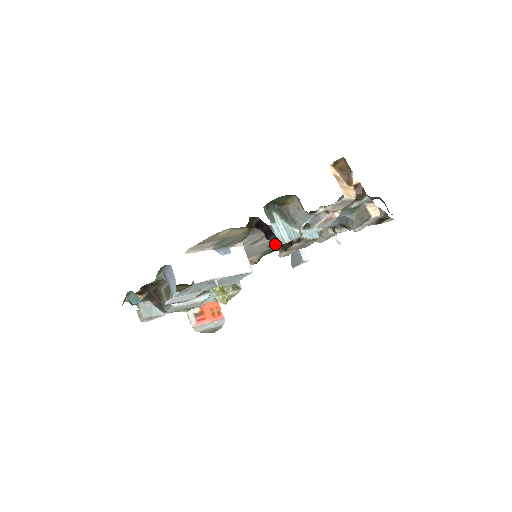
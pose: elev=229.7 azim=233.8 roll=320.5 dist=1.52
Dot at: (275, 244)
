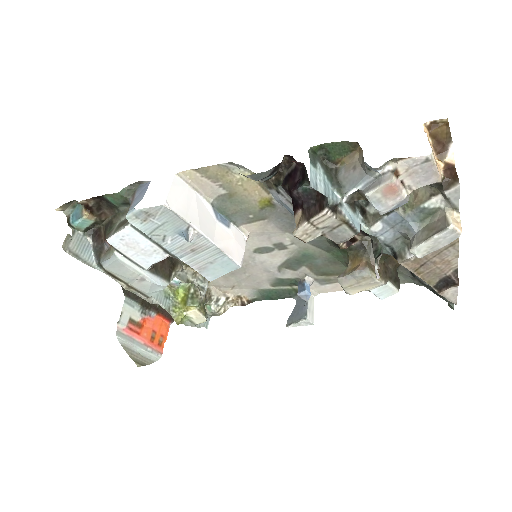
Dot at: (297, 214)
